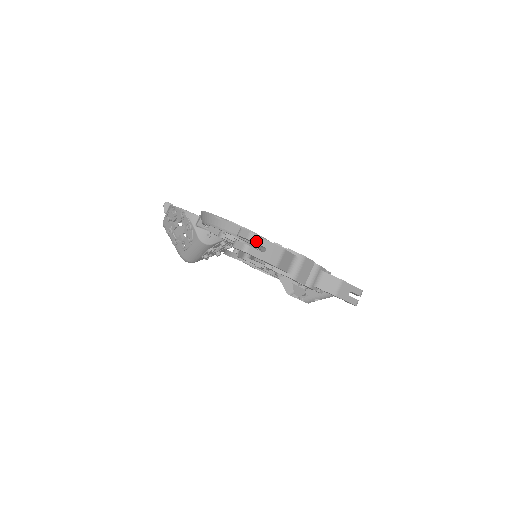
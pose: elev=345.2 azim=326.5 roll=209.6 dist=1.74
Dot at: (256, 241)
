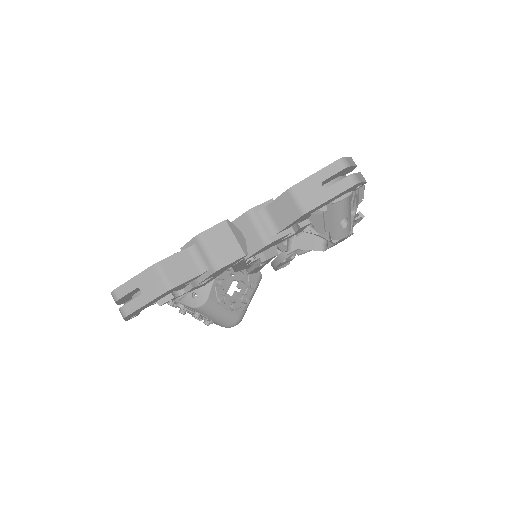
Dot at: (122, 295)
